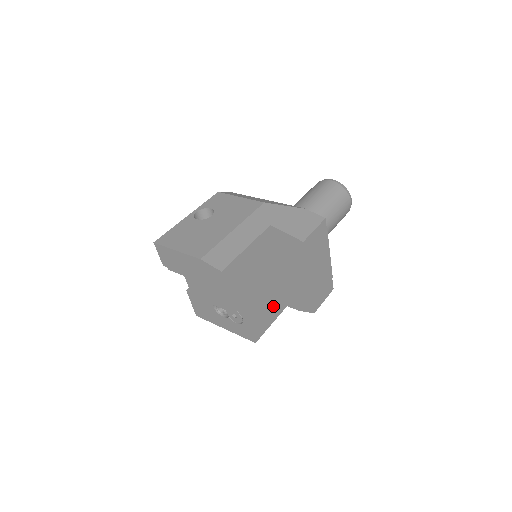
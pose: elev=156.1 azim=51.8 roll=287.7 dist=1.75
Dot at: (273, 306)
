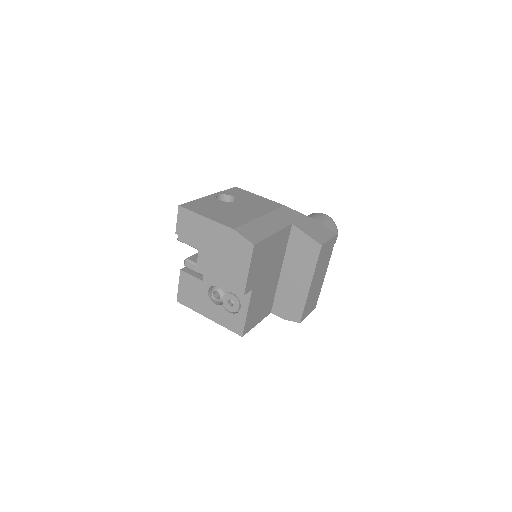
Dot at: (264, 306)
